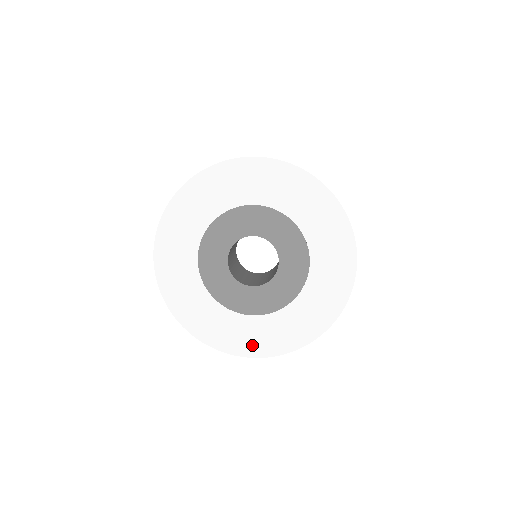
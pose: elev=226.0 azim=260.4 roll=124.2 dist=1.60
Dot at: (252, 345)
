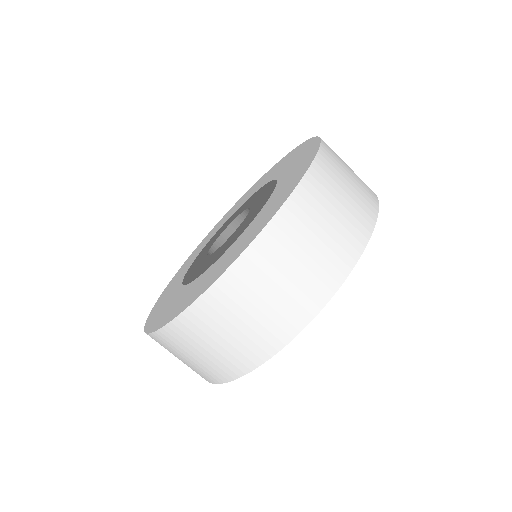
Dot at: (237, 252)
